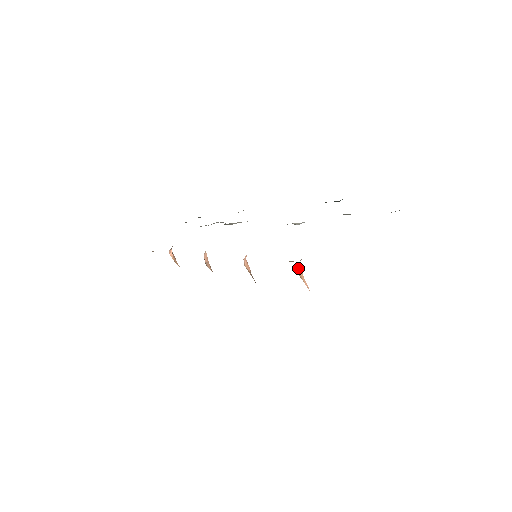
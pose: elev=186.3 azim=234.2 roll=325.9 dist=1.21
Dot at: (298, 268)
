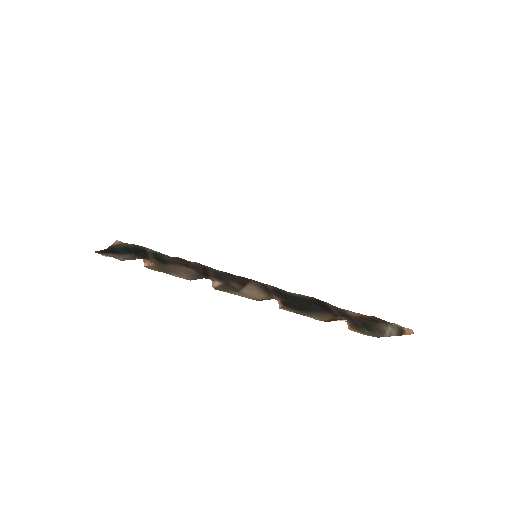
Dot at: occluded
